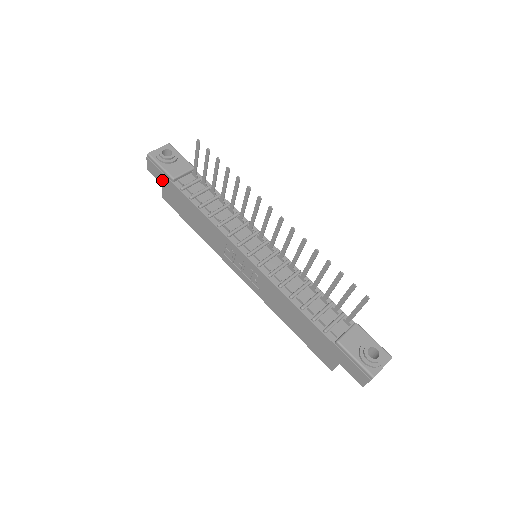
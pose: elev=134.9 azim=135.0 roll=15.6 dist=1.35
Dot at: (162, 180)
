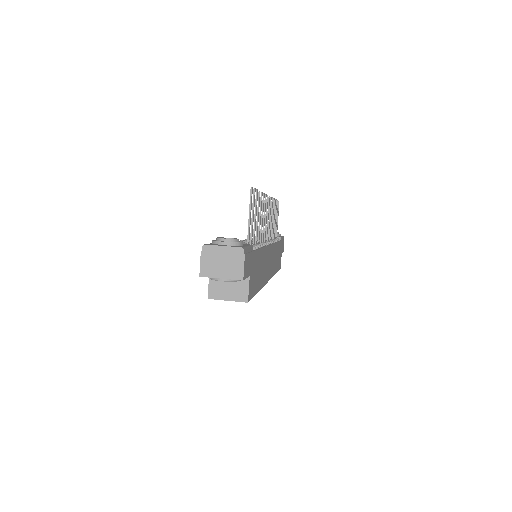
Dot at: occluded
